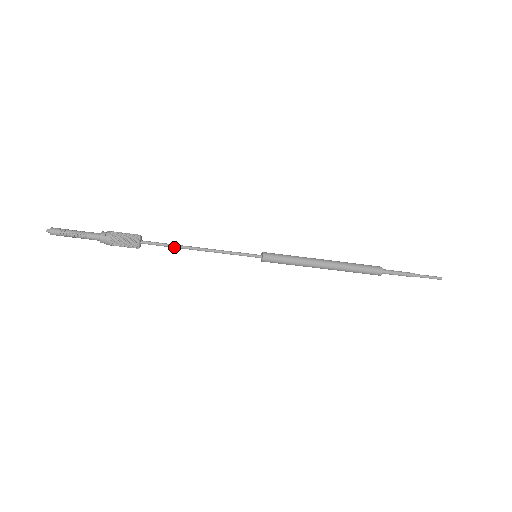
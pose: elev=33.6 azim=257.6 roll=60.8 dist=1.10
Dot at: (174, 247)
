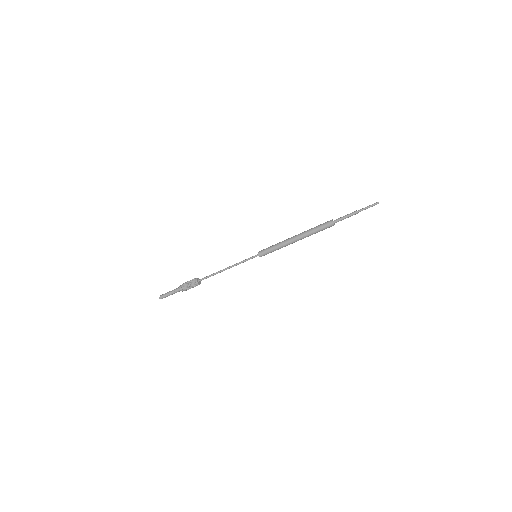
Dot at: occluded
